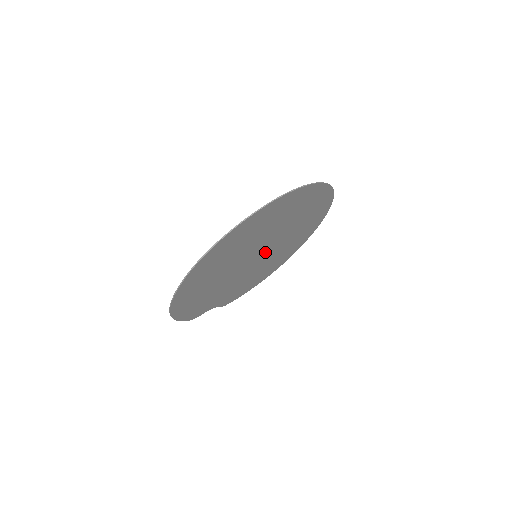
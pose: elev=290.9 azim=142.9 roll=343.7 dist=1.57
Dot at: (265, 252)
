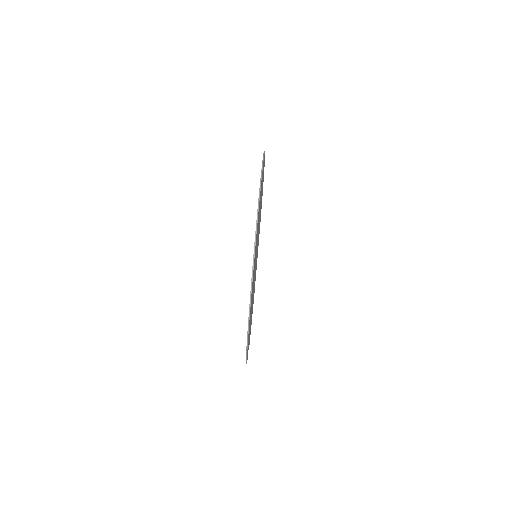
Dot at: occluded
